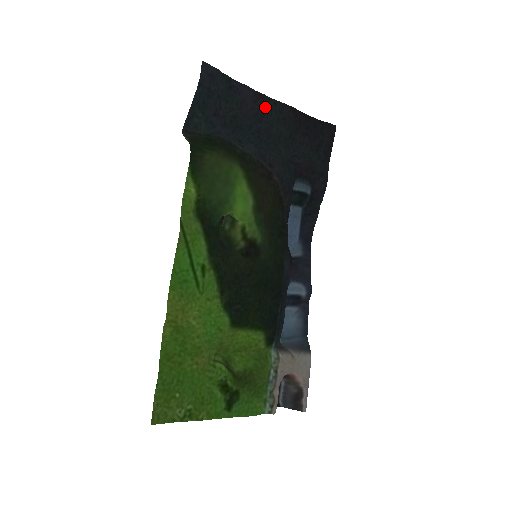
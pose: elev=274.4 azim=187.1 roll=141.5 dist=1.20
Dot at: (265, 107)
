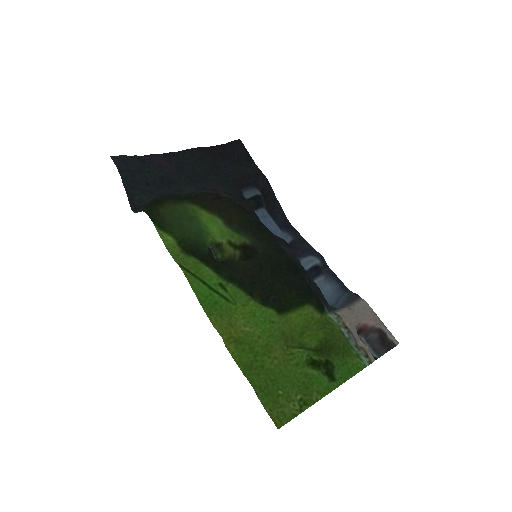
Dot at: (179, 160)
